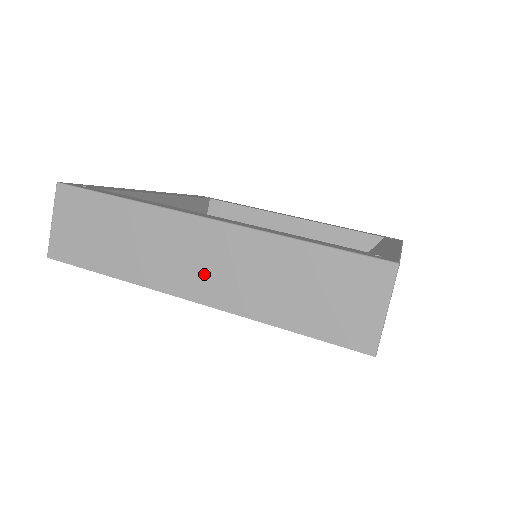
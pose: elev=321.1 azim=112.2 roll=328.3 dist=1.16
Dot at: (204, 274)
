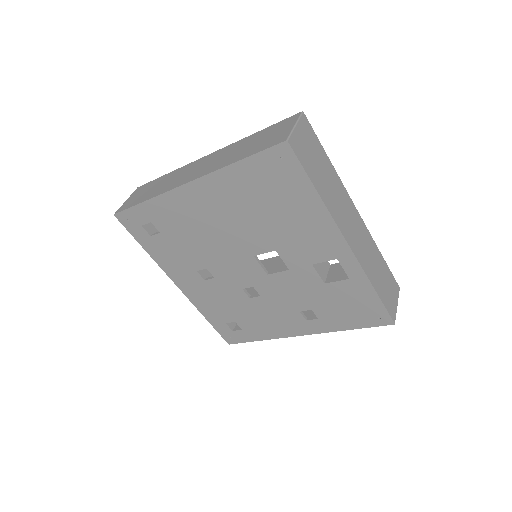
Dot at: (199, 171)
